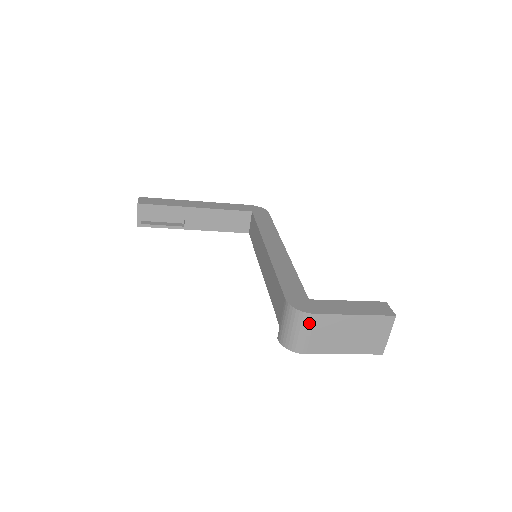
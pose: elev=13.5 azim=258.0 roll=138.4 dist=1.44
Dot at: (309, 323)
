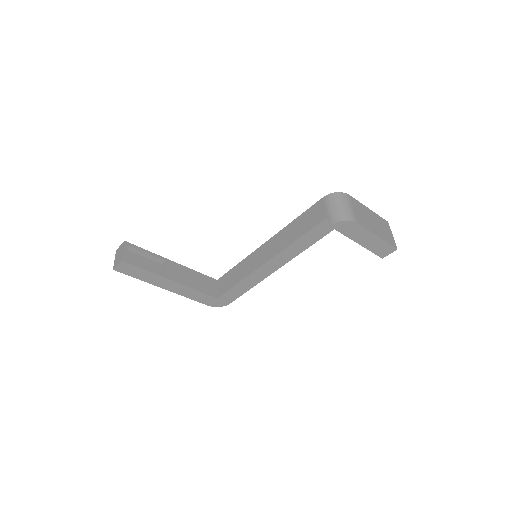
Dot at: (349, 200)
